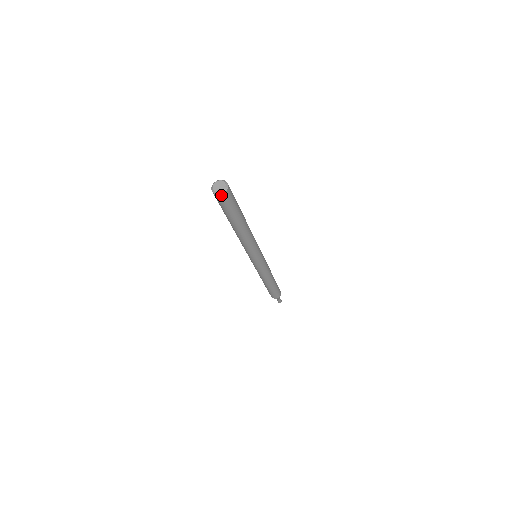
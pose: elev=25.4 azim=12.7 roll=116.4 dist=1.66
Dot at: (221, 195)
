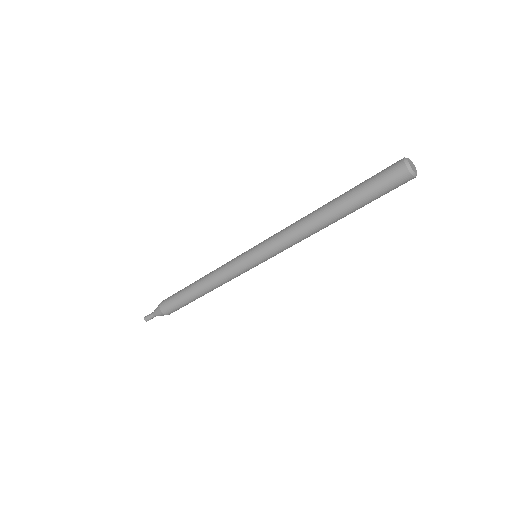
Dot at: (413, 178)
